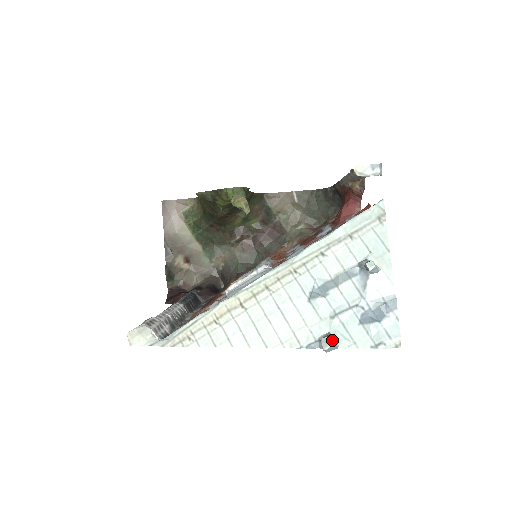
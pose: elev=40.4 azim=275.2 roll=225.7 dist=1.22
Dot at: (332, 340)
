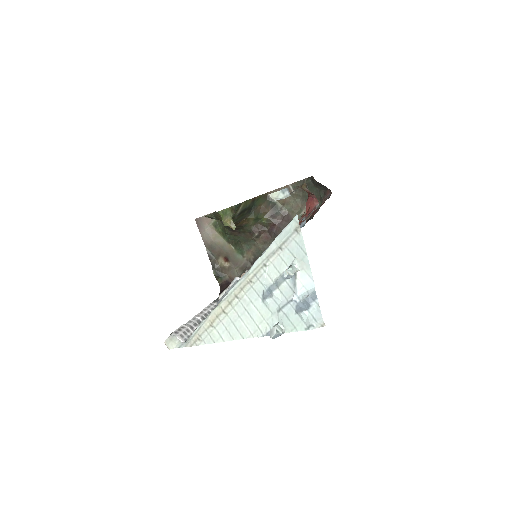
Dot at: (275, 330)
